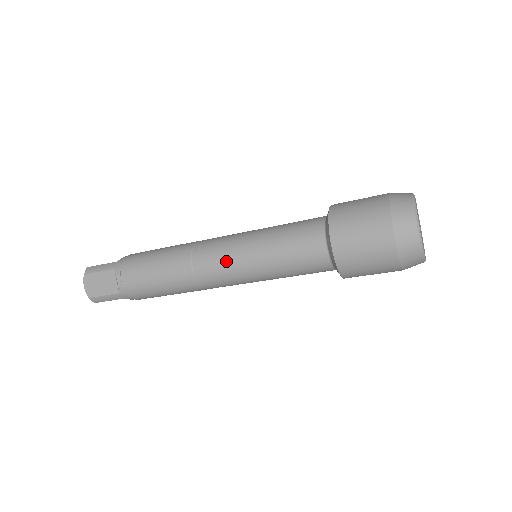
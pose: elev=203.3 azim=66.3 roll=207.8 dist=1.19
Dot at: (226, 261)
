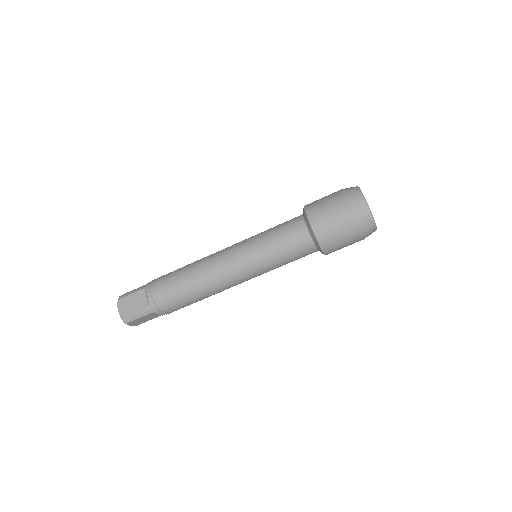
Dot at: (235, 257)
